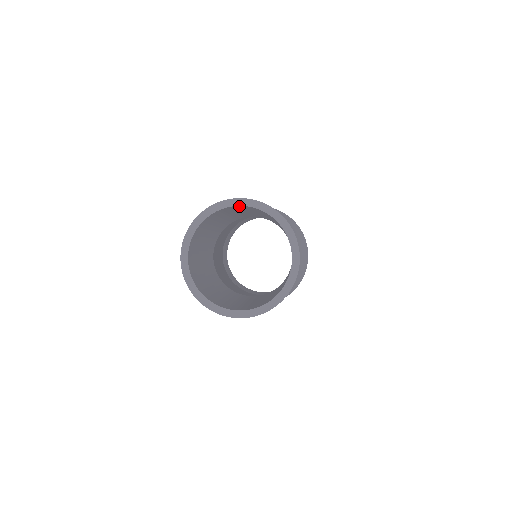
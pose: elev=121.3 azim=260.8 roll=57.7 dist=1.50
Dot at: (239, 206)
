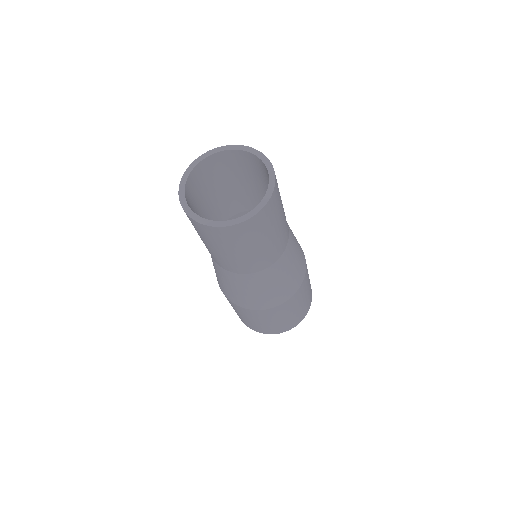
Dot at: (233, 152)
